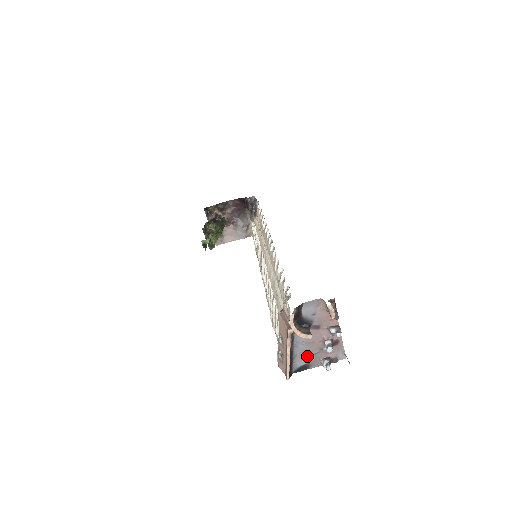
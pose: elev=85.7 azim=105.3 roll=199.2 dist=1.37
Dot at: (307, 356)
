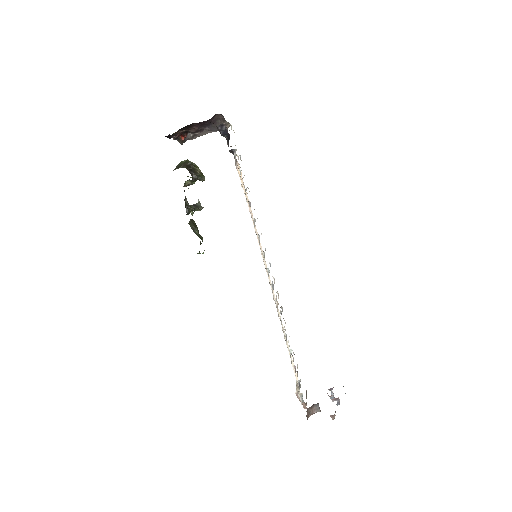
Dot at: occluded
